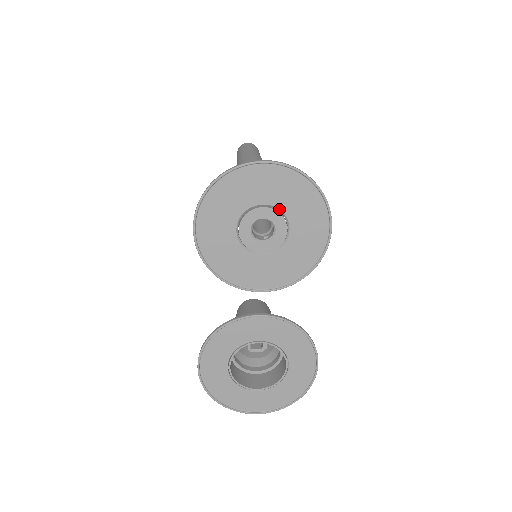
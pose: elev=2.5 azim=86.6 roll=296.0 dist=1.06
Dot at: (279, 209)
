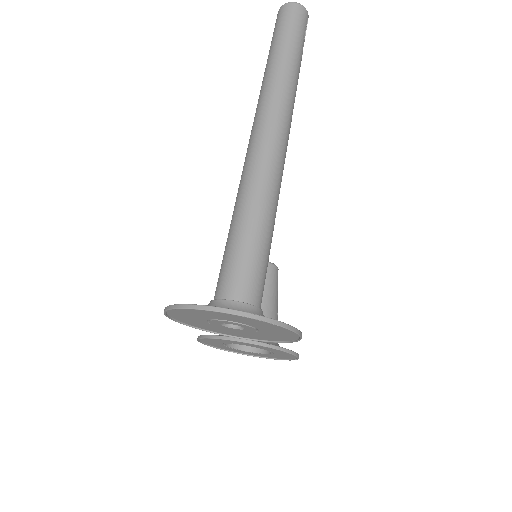
Dot at: (245, 324)
